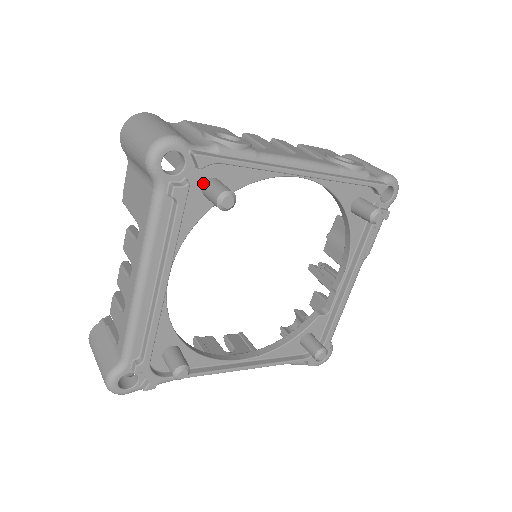
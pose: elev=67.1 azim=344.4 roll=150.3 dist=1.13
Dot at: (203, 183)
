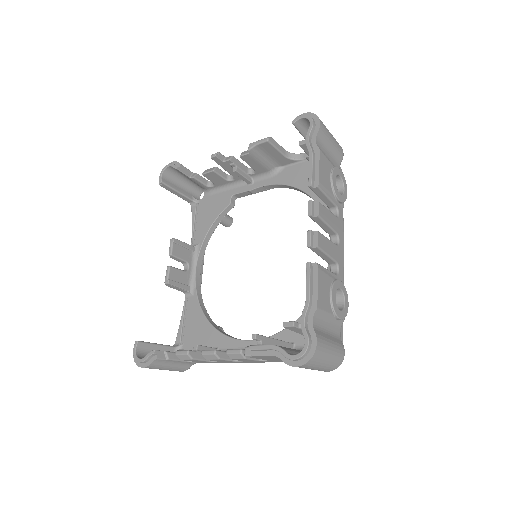
Dot at: occluded
